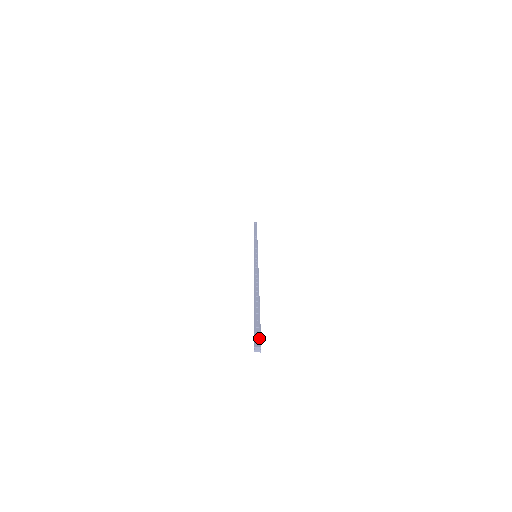
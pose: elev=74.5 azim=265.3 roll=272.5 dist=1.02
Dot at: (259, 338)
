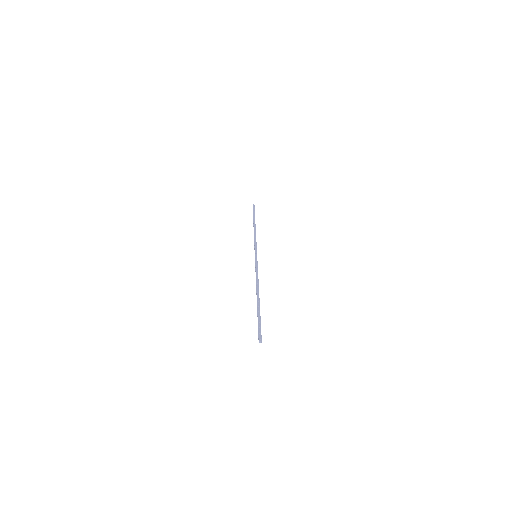
Dot at: (261, 335)
